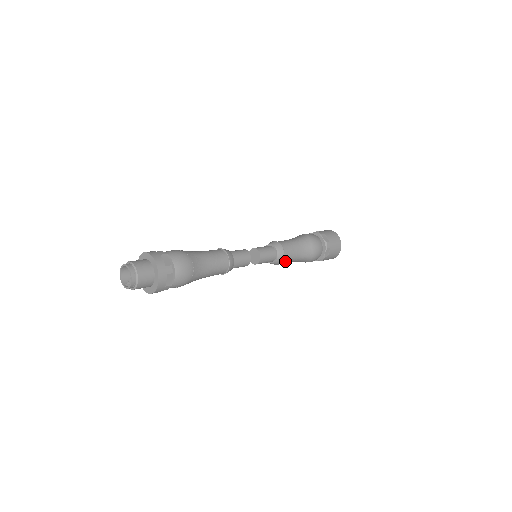
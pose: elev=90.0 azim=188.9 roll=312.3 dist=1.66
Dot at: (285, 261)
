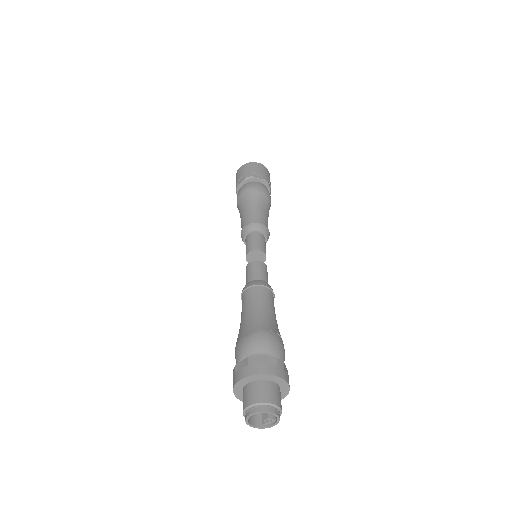
Dot at: occluded
